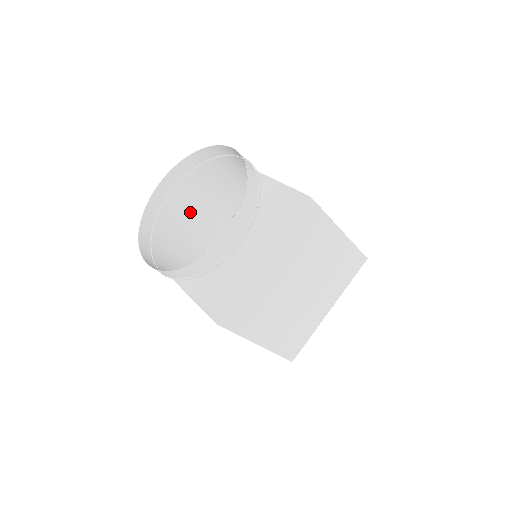
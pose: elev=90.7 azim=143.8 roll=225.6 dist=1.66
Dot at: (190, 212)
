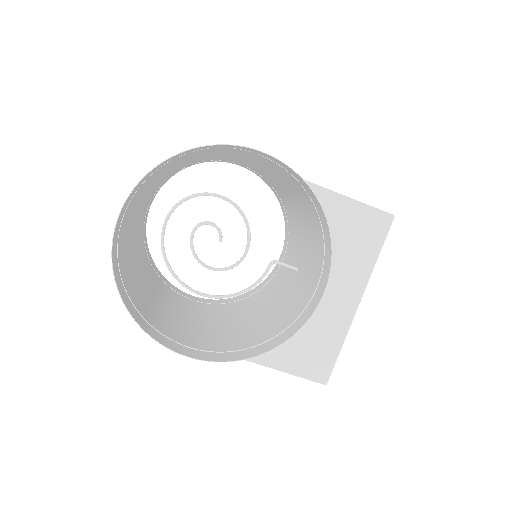
Dot at: (129, 220)
